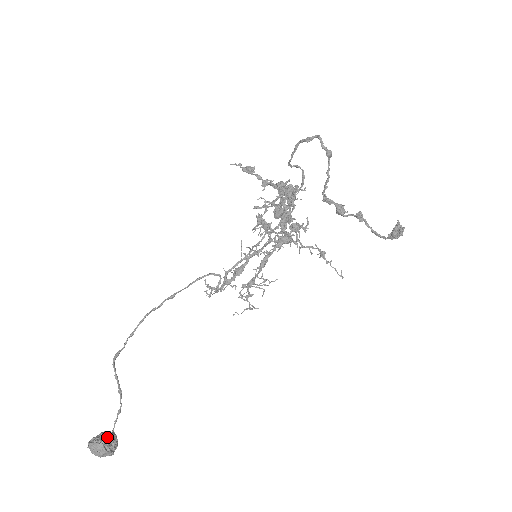
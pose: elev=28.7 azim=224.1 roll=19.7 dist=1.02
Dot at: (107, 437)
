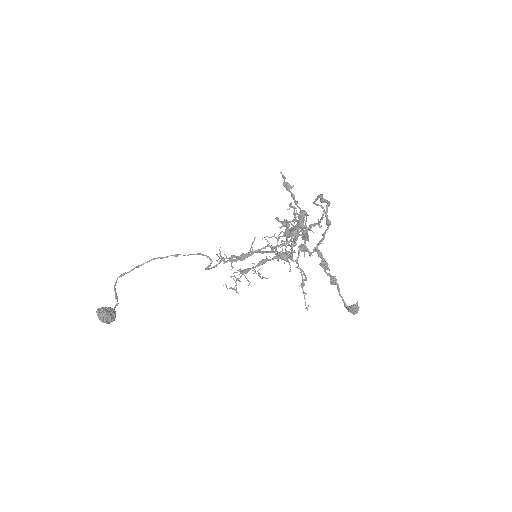
Dot at: (108, 313)
